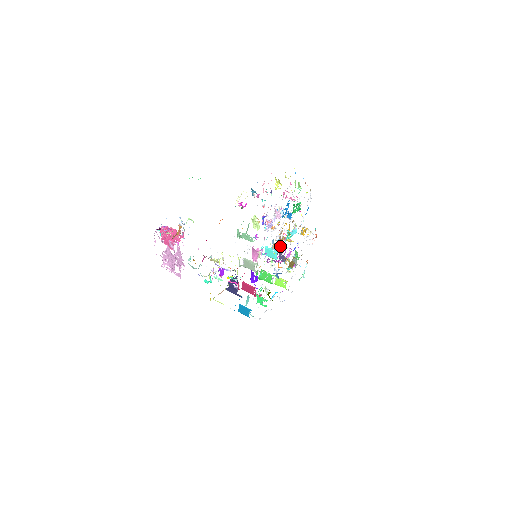
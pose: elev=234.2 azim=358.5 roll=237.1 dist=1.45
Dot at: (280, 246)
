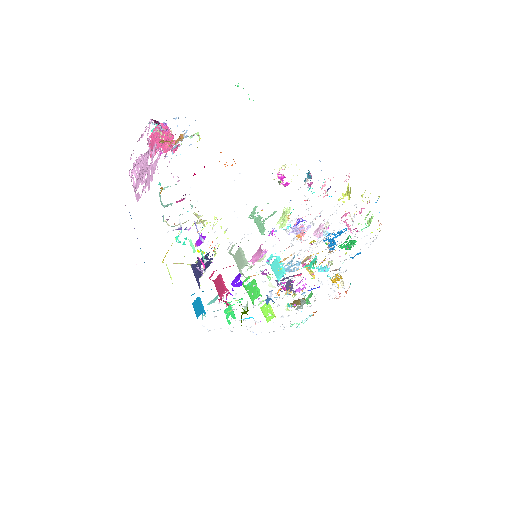
Dot at: (293, 267)
